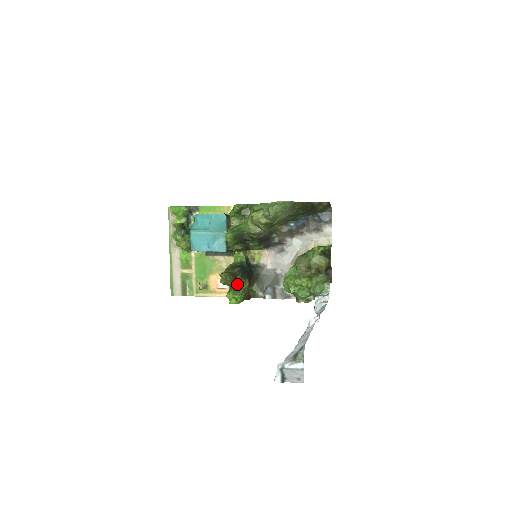
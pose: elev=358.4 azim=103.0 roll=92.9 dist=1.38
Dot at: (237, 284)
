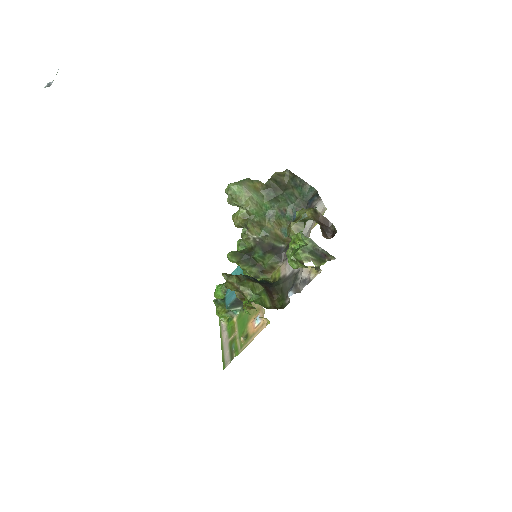
Dot at: (240, 283)
